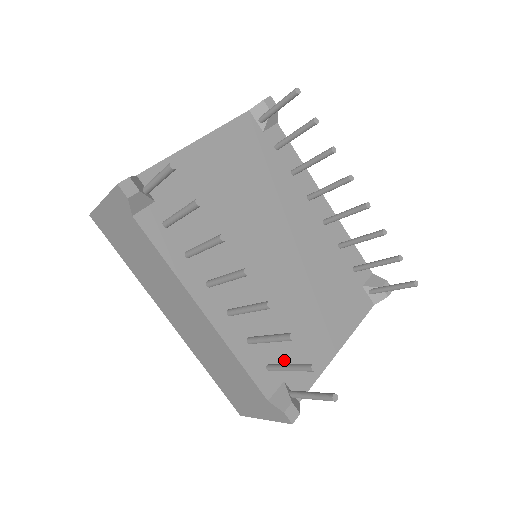
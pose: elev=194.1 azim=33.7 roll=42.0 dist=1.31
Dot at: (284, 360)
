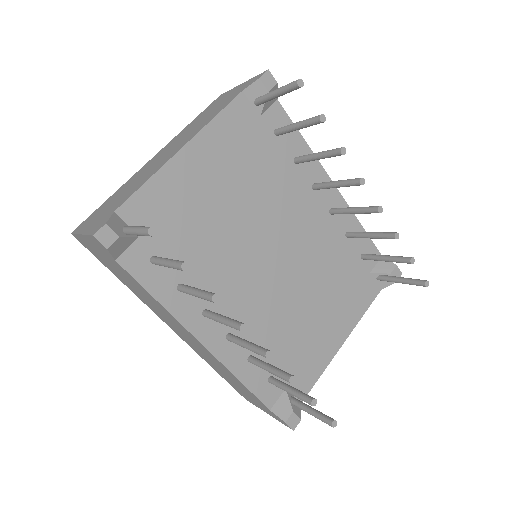
Dot at: (286, 368)
